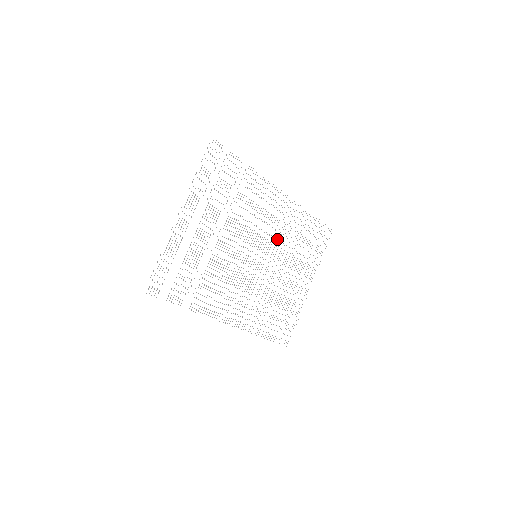
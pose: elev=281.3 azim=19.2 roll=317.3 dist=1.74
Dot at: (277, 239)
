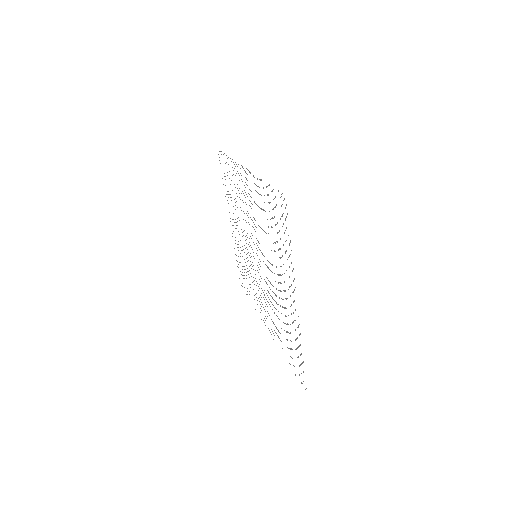
Dot at: (246, 222)
